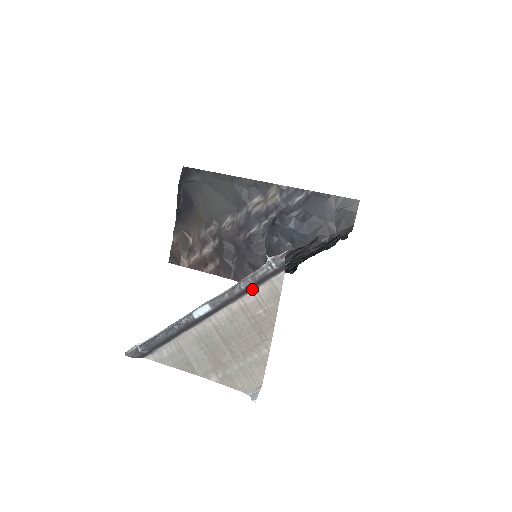
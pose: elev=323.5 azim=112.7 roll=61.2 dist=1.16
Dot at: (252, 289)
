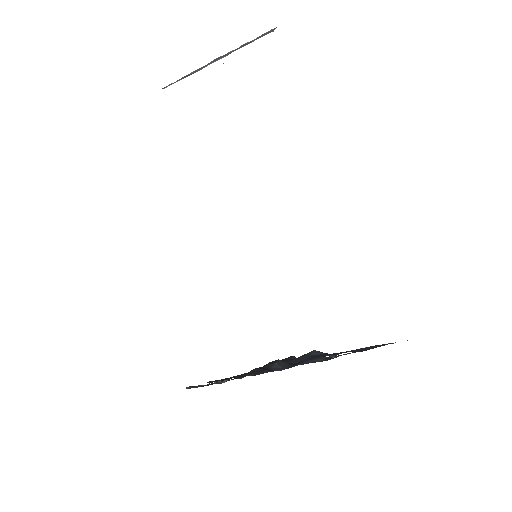
Dot at: occluded
